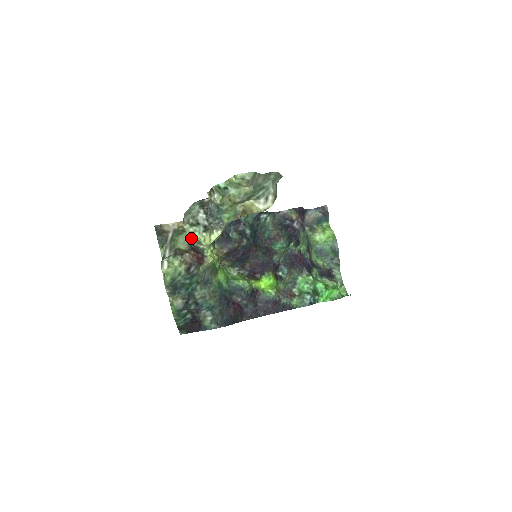
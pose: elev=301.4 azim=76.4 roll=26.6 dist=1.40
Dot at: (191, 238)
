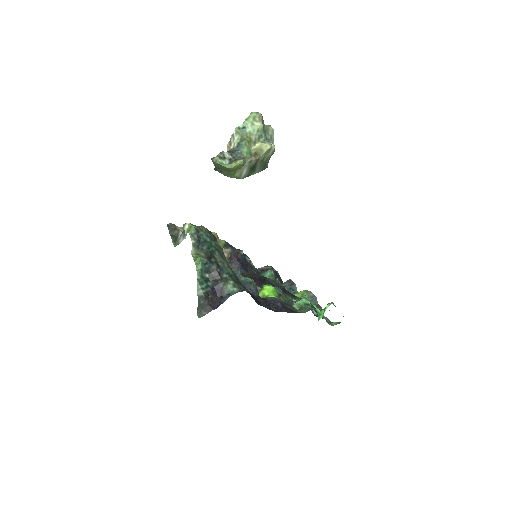
Dot at: occluded
